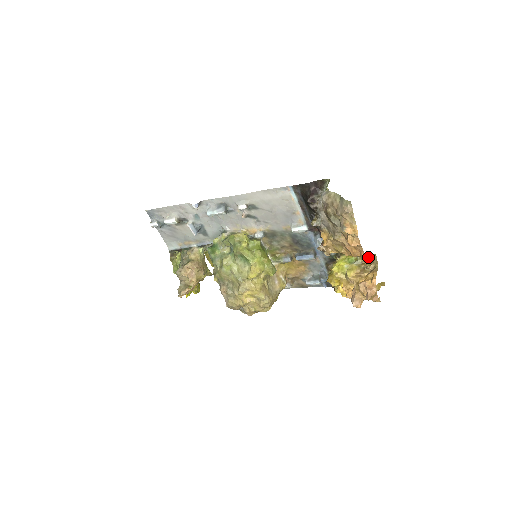
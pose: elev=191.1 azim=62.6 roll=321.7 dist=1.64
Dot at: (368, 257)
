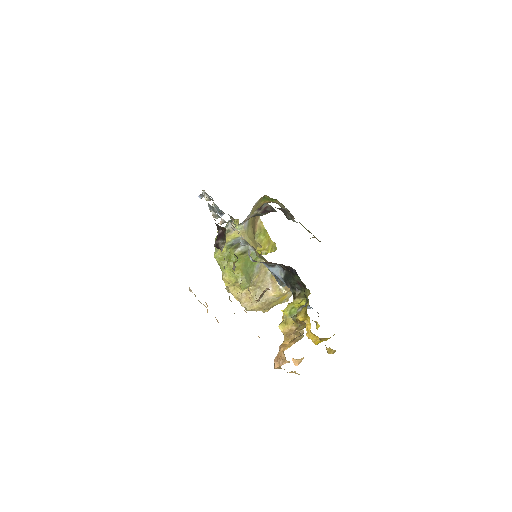
Dot at: occluded
